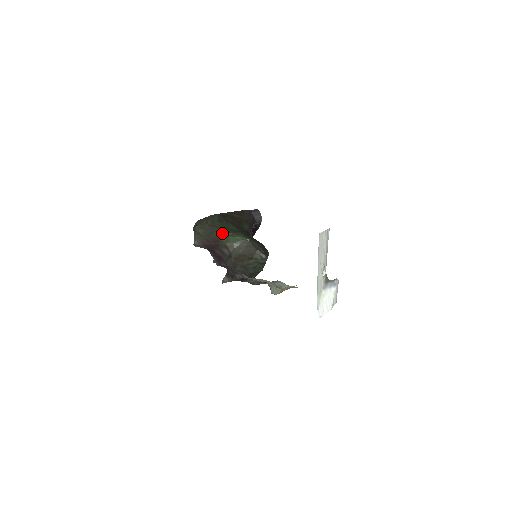
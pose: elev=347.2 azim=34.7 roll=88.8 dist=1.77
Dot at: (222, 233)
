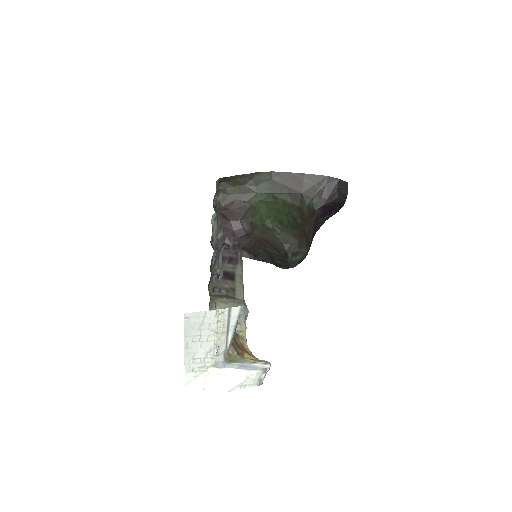
Dot at: (258, 201)
